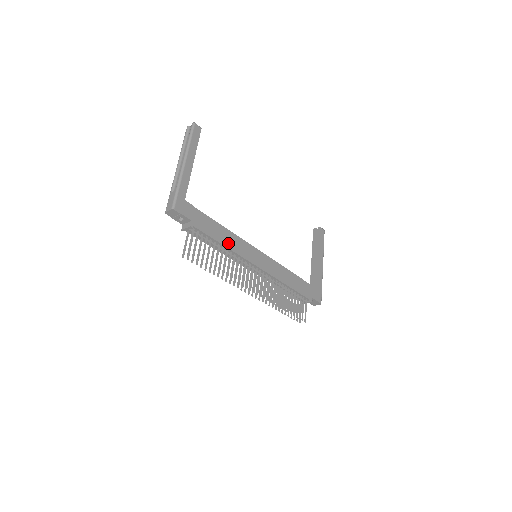
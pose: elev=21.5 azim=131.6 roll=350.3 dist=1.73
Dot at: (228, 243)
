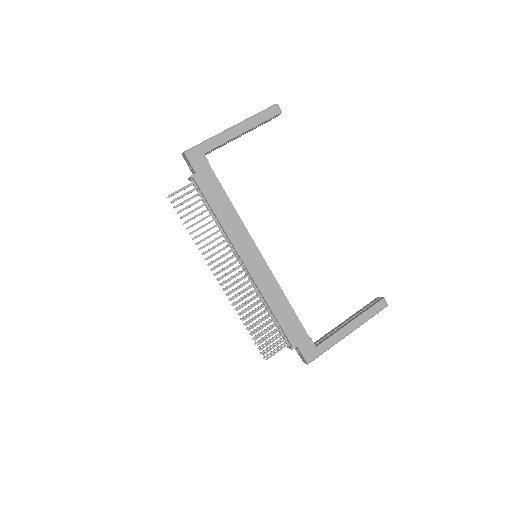
Dot at: (223, 218)
